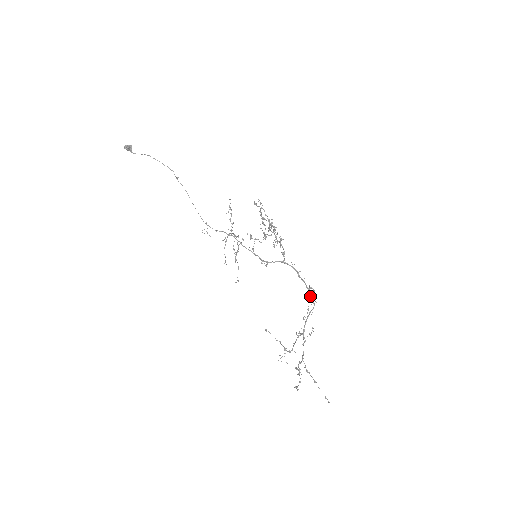
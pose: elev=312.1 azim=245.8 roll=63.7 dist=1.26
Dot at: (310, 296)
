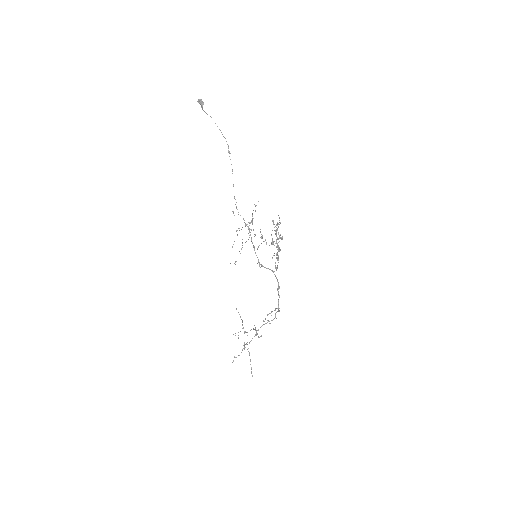
Dot at: occluded
